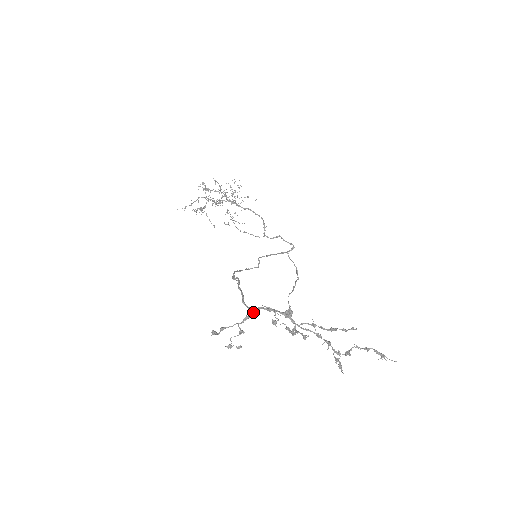
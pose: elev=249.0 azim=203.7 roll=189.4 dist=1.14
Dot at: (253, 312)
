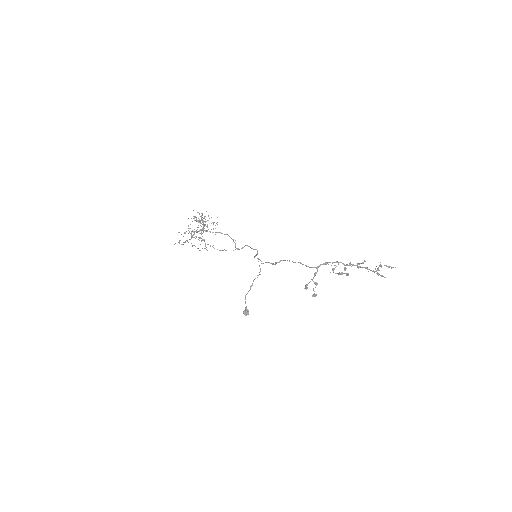
Dot at: occluded
